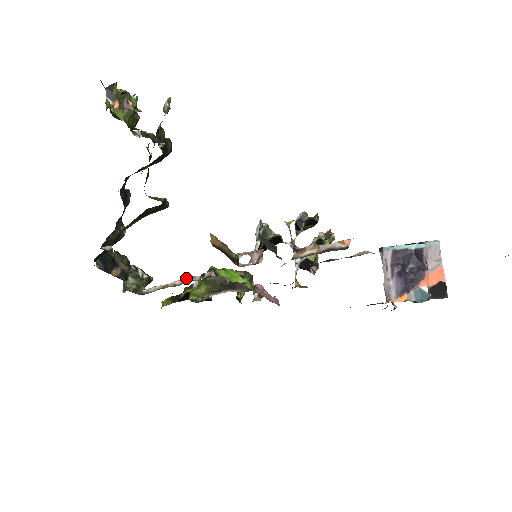
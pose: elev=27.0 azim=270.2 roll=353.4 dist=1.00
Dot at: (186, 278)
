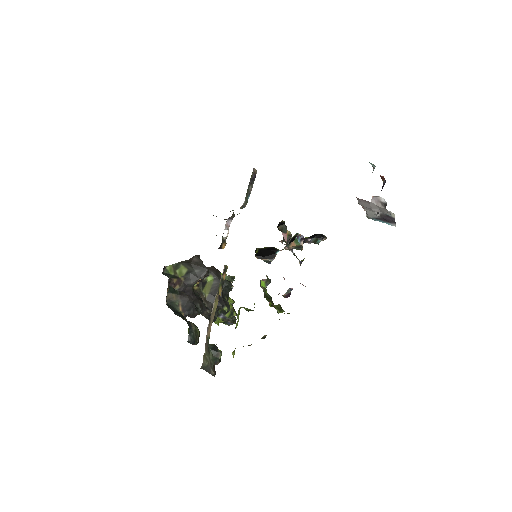
Dot at: occluded
